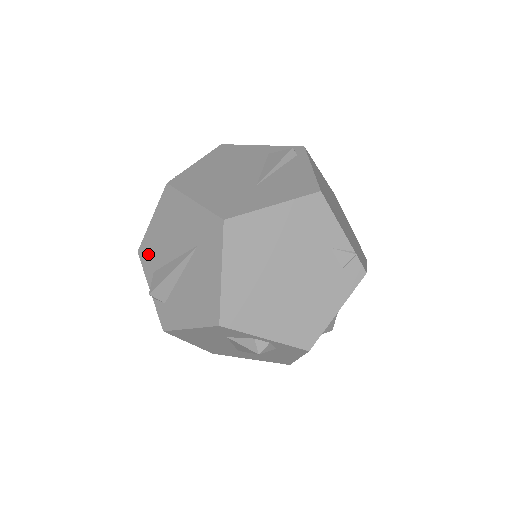
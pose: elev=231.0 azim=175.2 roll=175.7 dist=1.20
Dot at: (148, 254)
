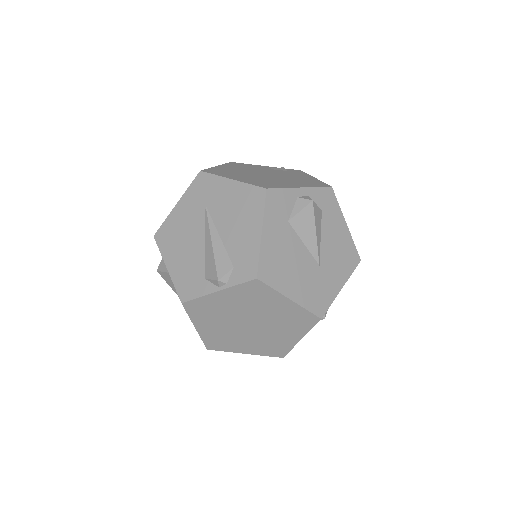
Dot at: (189, 283)
